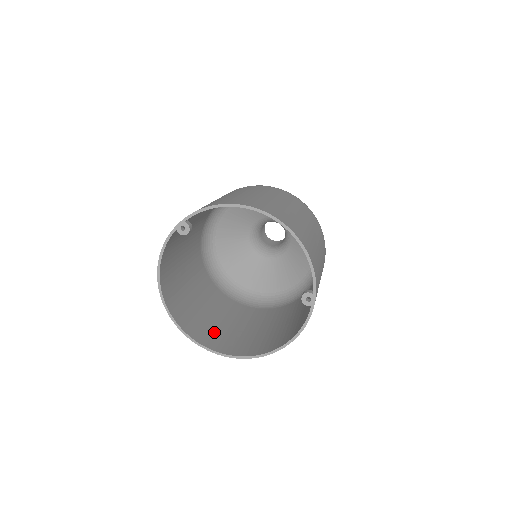
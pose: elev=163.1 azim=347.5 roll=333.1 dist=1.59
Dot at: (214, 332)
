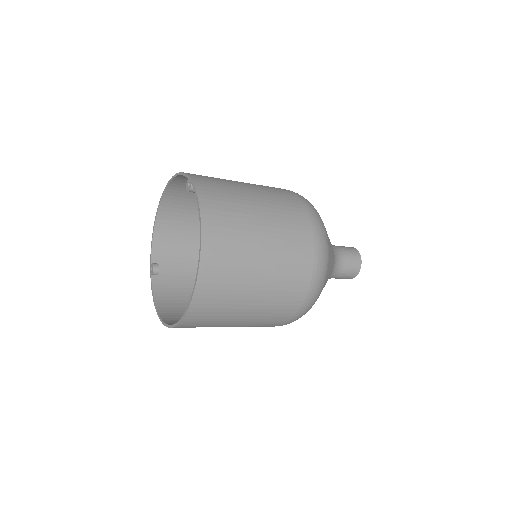
Dot at: (217, 312)
